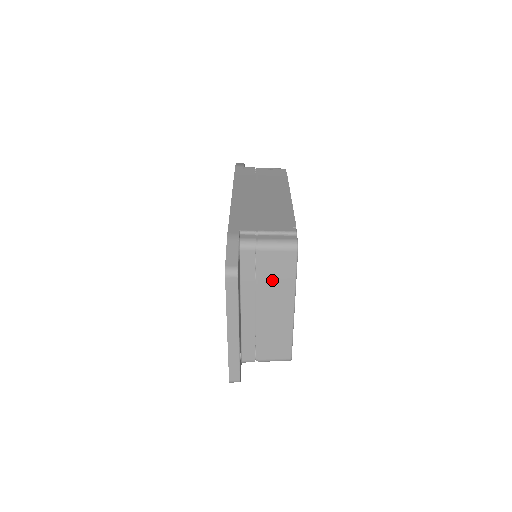
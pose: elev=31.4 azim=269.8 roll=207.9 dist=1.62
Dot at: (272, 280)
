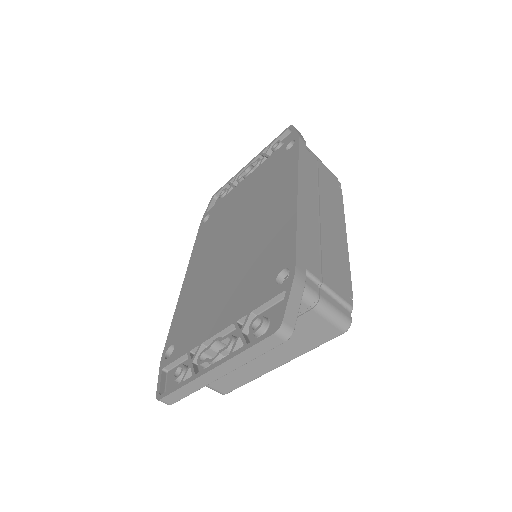
Dot at: (291, 337)
